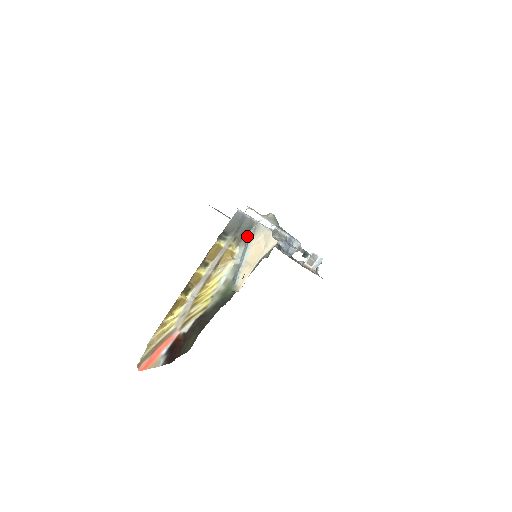
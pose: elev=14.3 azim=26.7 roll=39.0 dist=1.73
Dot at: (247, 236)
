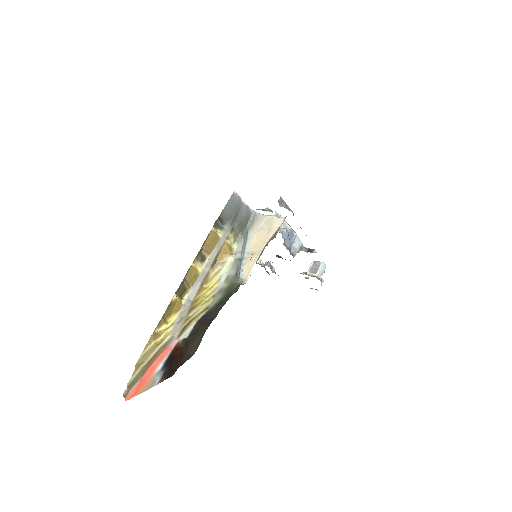
Dot at: (245, 229)
